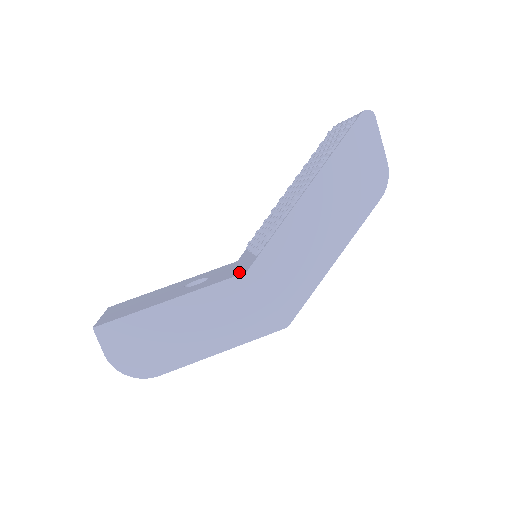
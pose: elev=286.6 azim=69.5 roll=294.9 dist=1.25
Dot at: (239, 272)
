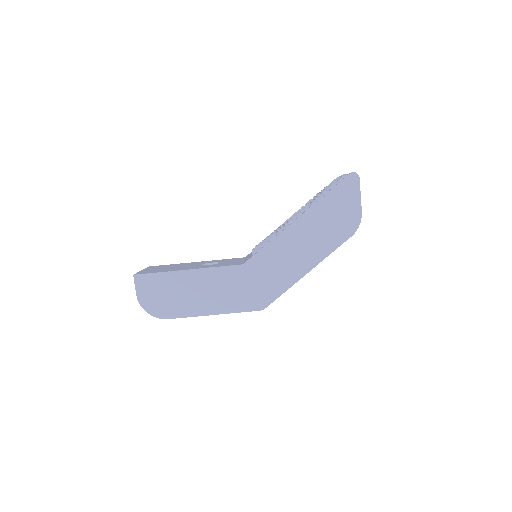
Dot at: (239, 263)
